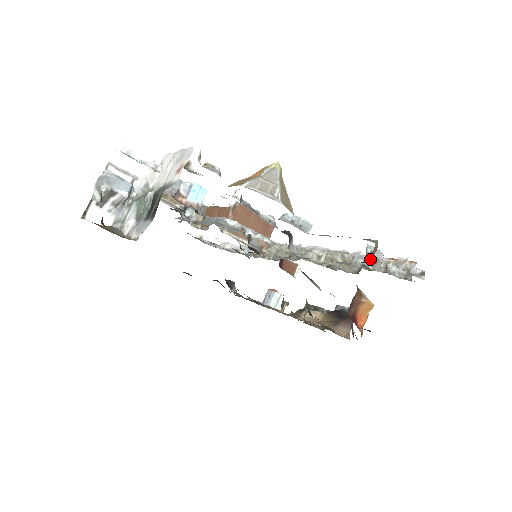
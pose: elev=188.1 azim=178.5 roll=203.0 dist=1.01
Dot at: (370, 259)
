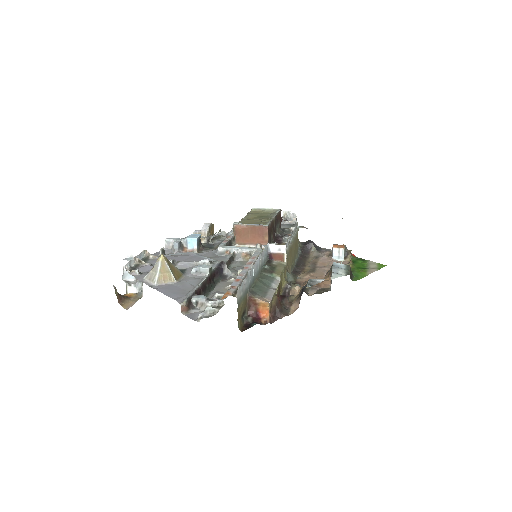
Dot at: (197, 305)
